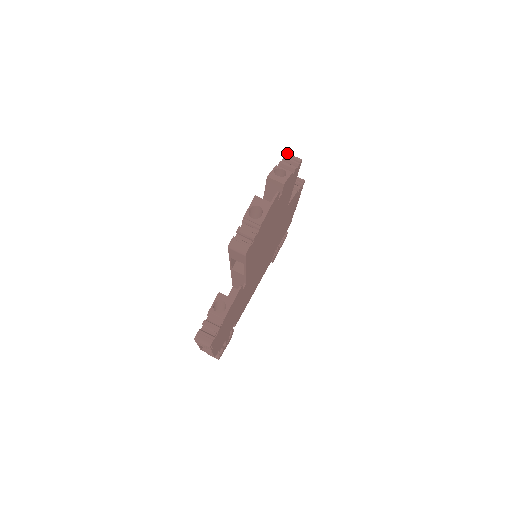
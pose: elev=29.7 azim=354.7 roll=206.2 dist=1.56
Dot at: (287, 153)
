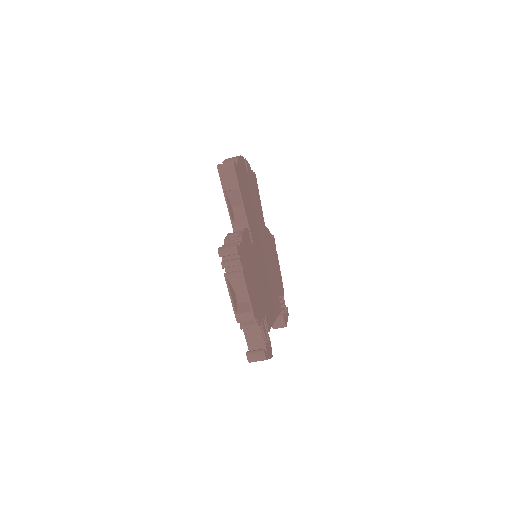
Dot at: occluded
